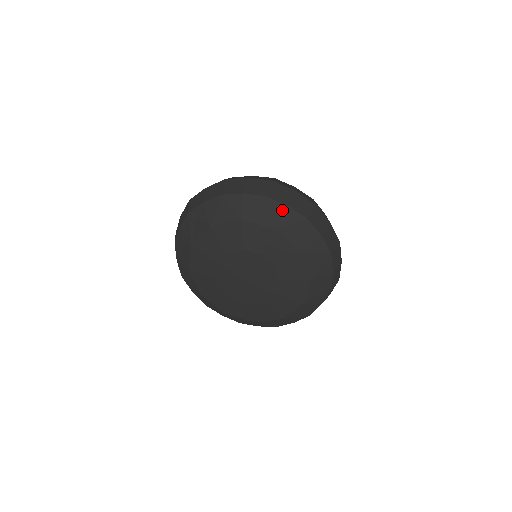
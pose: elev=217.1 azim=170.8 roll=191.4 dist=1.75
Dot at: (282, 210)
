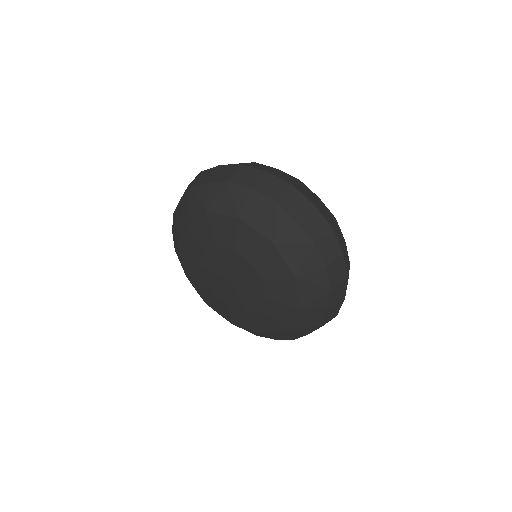
Dot at: (205, 190)
